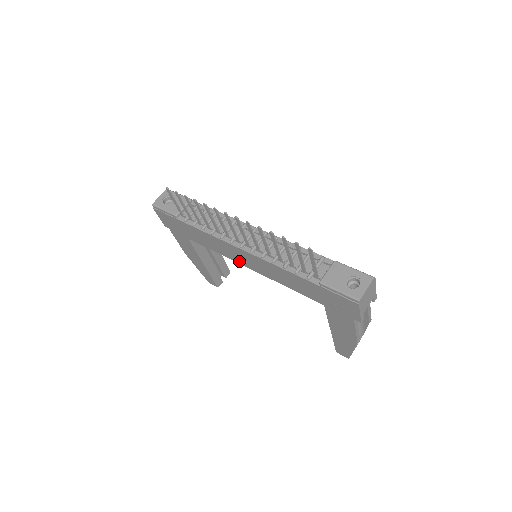
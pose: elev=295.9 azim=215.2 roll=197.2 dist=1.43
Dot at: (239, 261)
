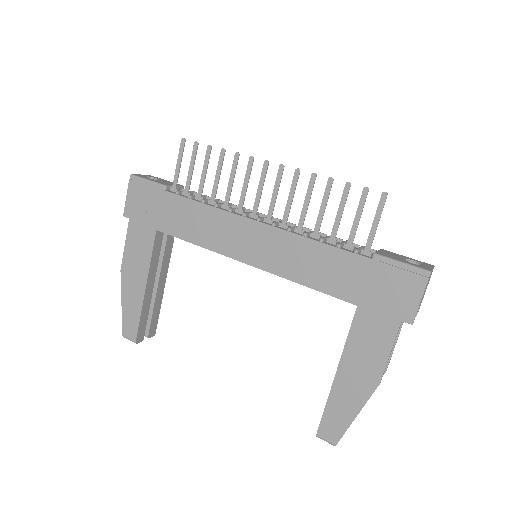
Dot at: (235, 252)
